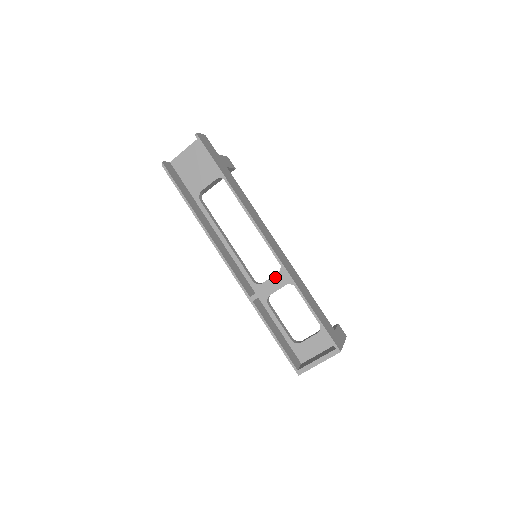
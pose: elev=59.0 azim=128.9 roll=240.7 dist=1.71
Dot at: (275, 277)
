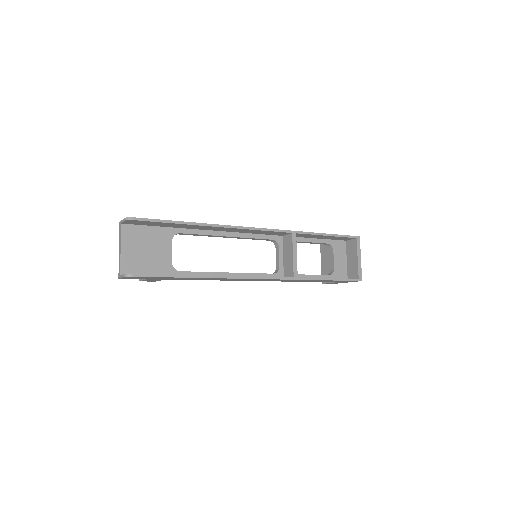
Dot at: (281, 252)
